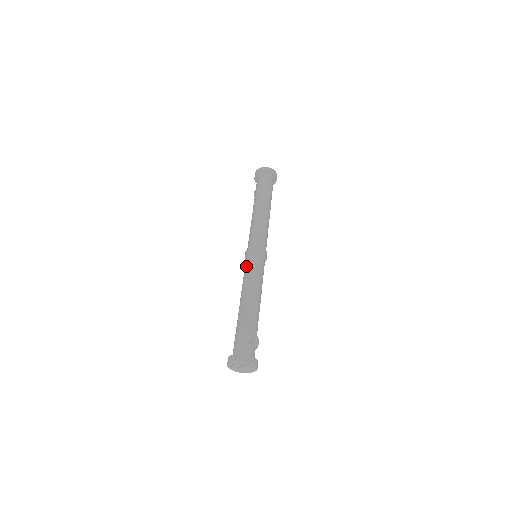
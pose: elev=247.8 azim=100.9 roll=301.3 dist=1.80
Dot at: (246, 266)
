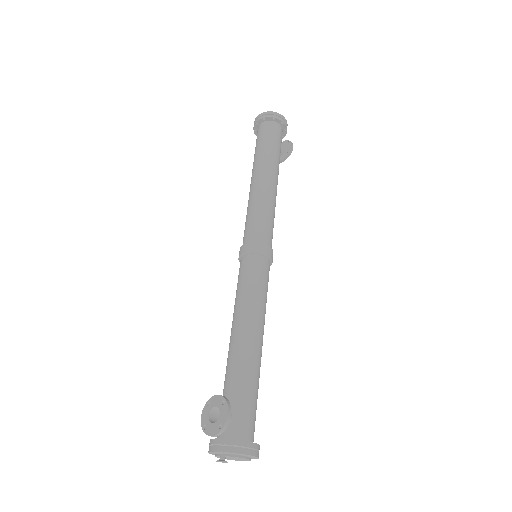
Dot at: occluded
